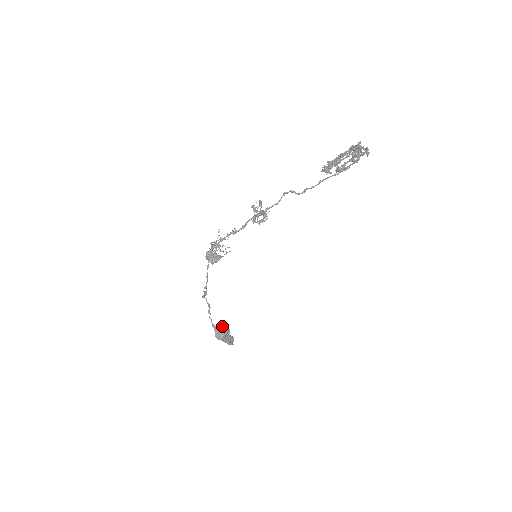
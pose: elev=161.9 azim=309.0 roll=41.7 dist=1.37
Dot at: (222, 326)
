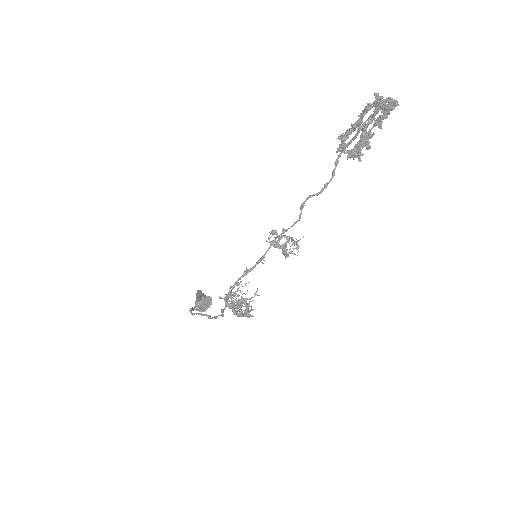
Dot at: (202, 302)
